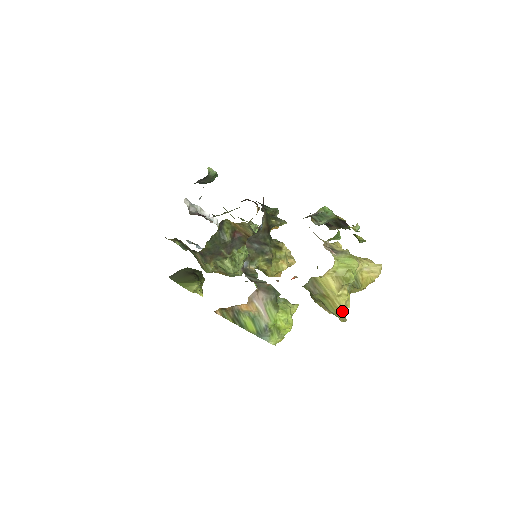
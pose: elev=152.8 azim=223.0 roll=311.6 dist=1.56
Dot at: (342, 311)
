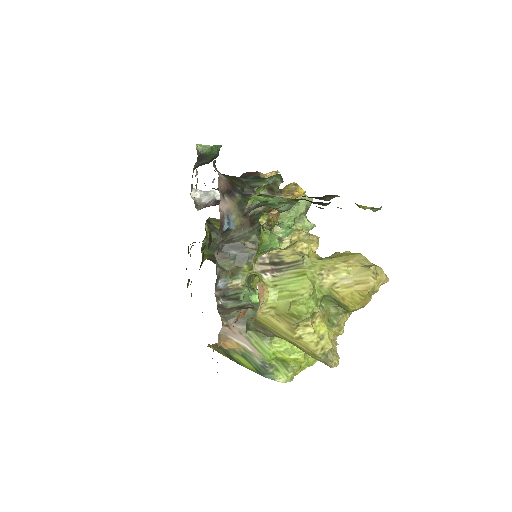
Dot at: (317, 356)
